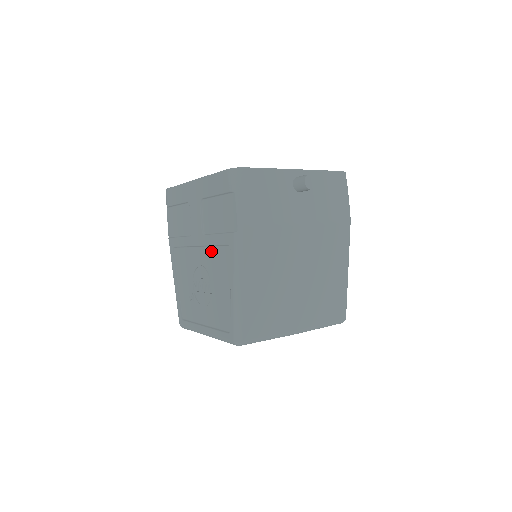
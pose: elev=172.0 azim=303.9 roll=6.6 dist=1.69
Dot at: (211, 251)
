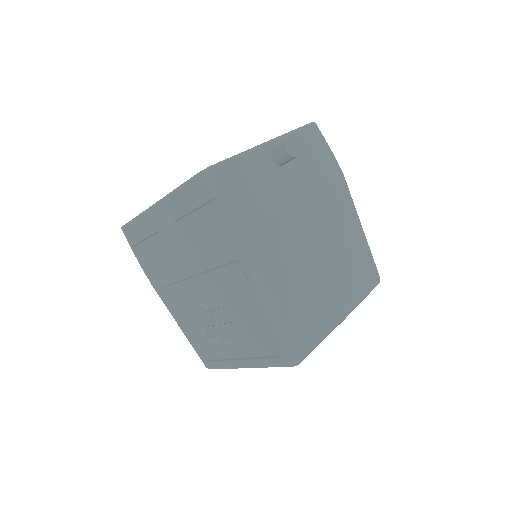
Dot at: (214, 276)
